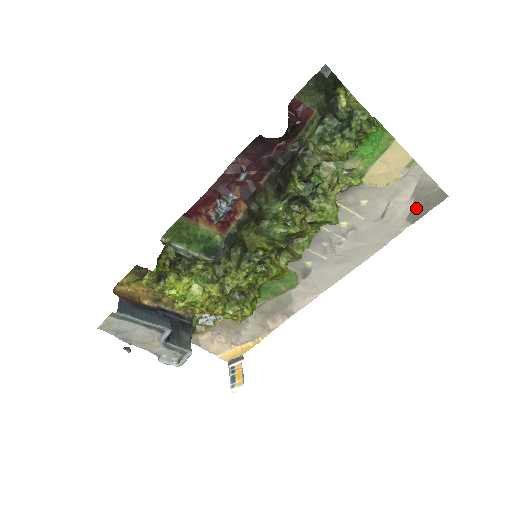
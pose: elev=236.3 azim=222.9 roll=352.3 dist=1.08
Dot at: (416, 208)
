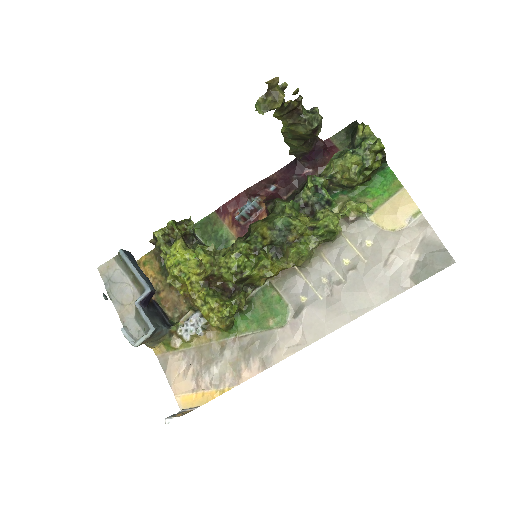
Dot at: (421, 266)
